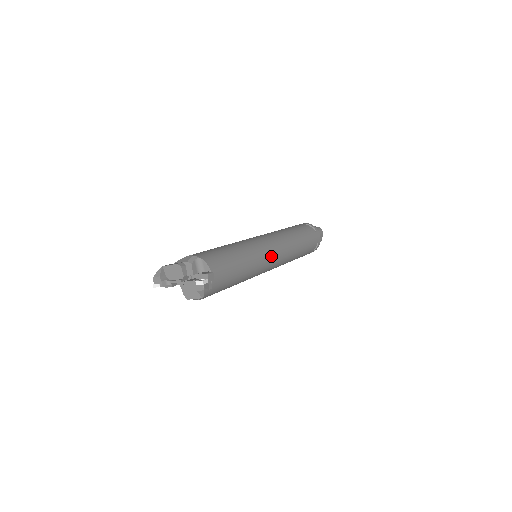
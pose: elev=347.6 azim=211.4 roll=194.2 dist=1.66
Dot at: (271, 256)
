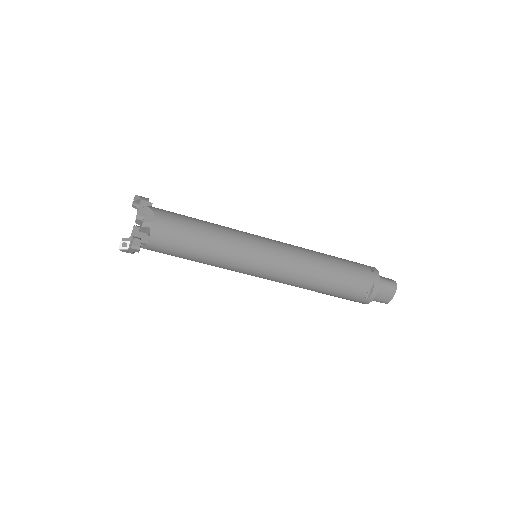
Dot at: occluded
